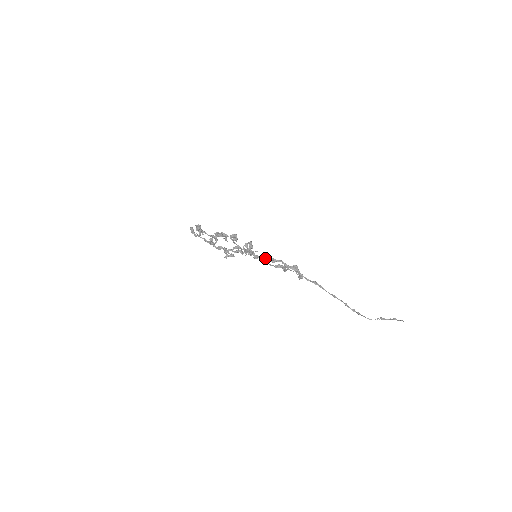
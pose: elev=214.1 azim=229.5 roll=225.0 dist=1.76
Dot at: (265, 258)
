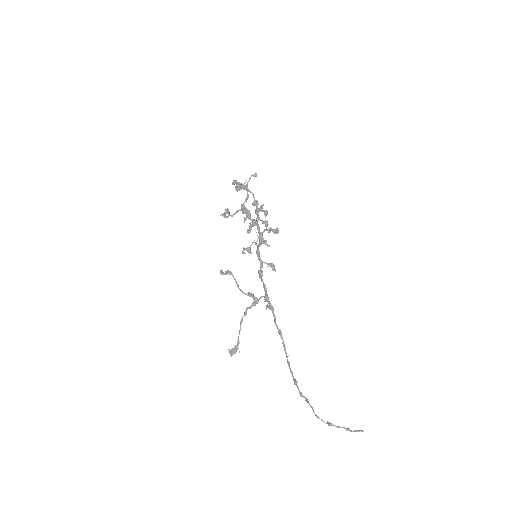
Dot at: (260, 266)
